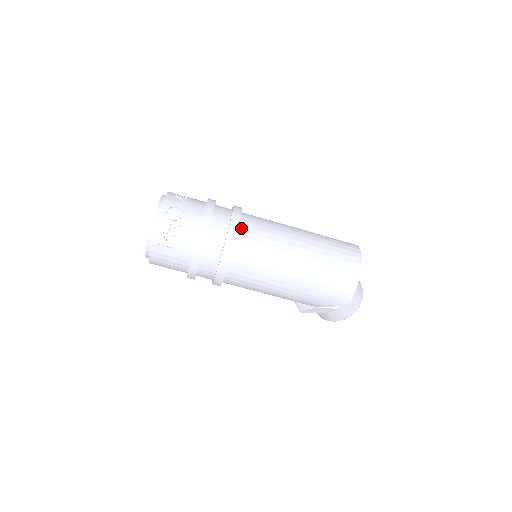
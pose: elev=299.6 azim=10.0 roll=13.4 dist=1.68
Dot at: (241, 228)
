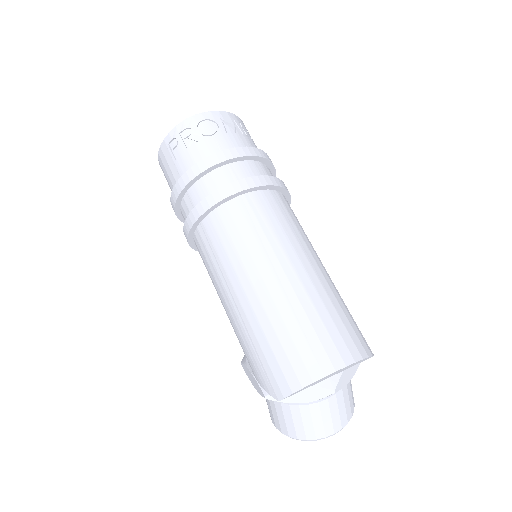
Dot at: (250, 196)
